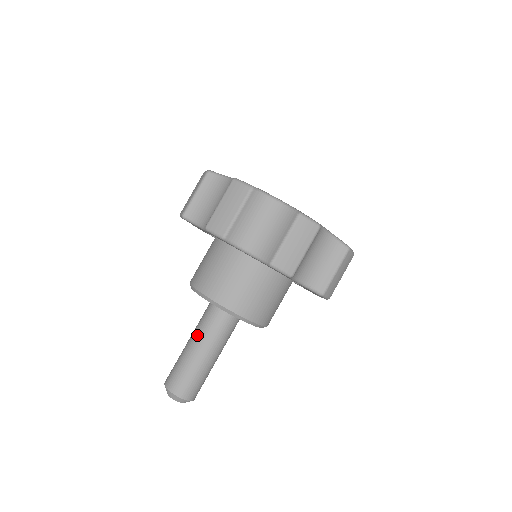
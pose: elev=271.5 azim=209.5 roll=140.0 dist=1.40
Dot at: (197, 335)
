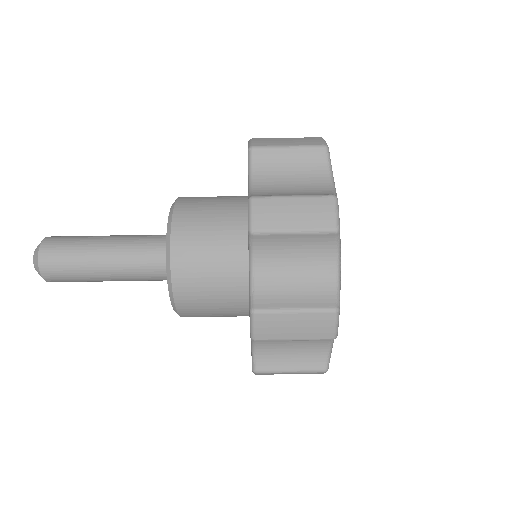
Dot at: (122, 264)
